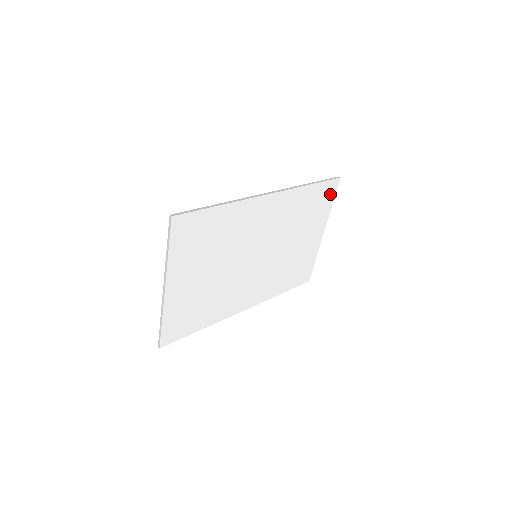
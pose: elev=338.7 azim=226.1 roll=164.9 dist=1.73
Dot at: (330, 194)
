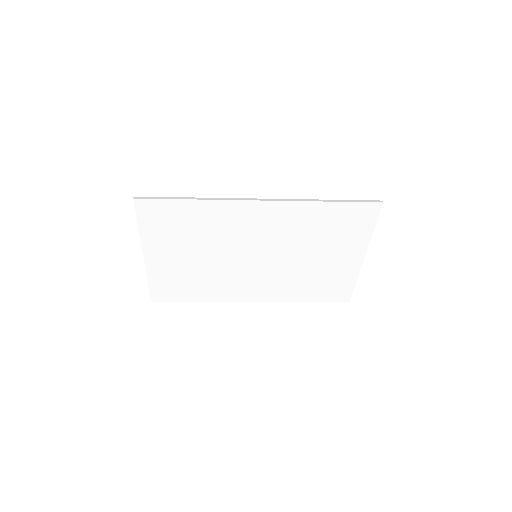
Dot at: (367, 218)
